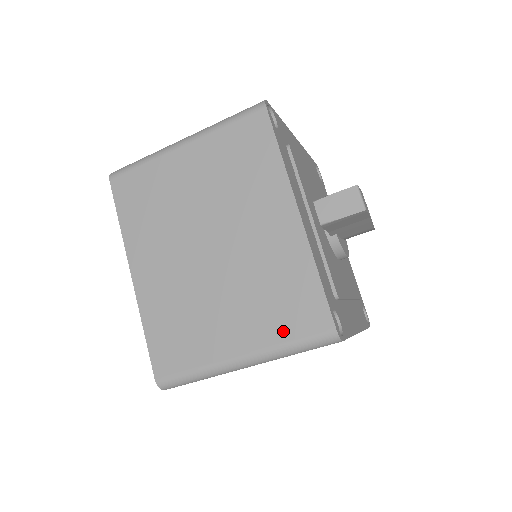
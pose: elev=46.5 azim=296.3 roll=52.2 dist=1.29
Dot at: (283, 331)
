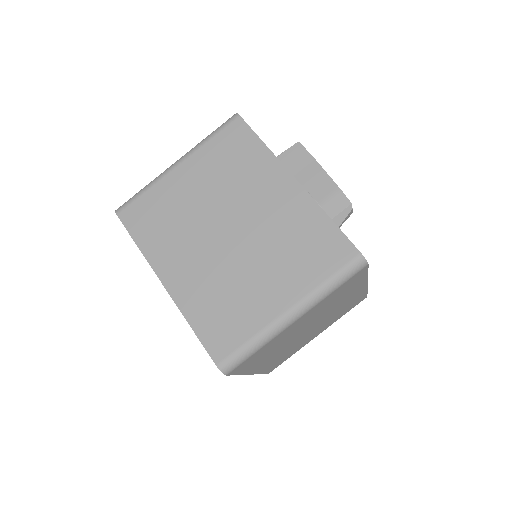
Dot at: occluded
